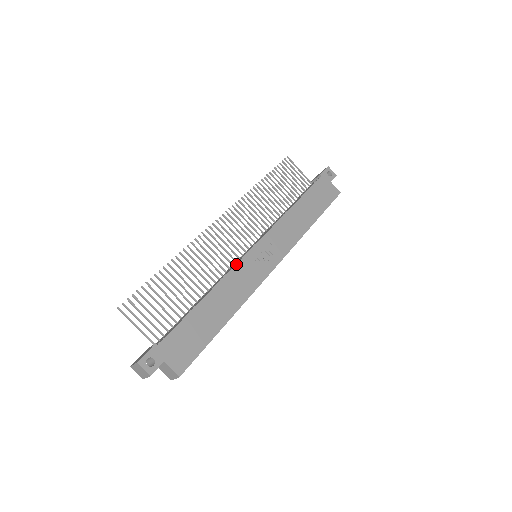
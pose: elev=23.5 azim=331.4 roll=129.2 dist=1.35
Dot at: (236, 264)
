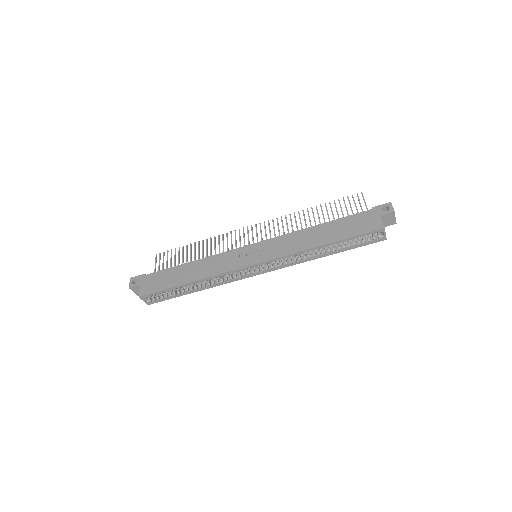
Dot at: (227, 251)
